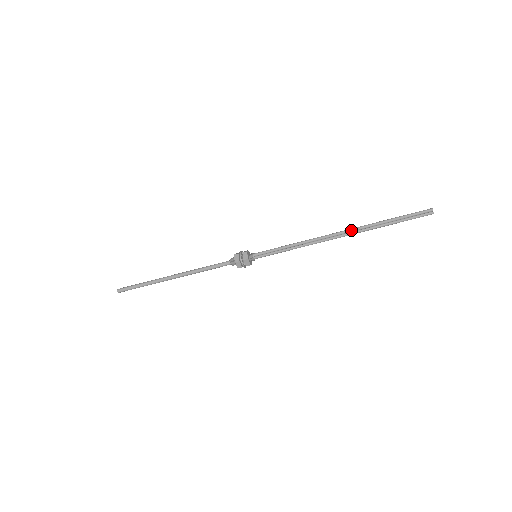
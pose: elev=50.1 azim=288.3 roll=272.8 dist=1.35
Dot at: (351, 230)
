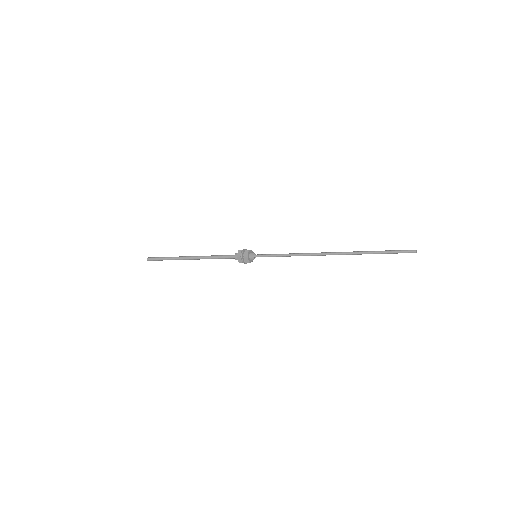
Dot at: occluded
